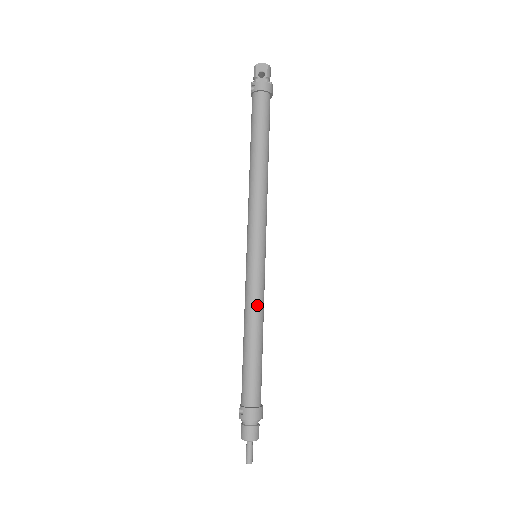
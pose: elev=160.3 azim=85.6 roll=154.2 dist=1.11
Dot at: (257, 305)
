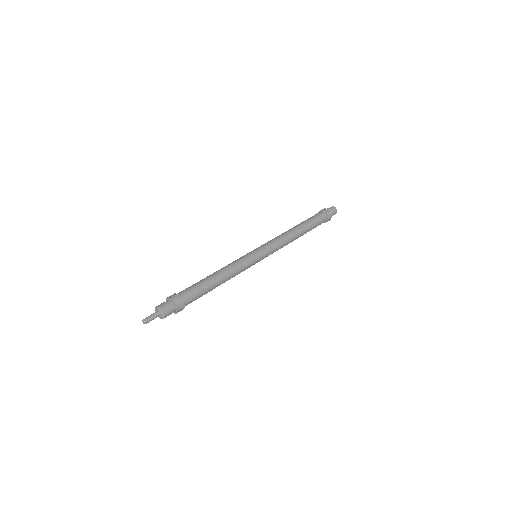
Dot at: (230, 264)
